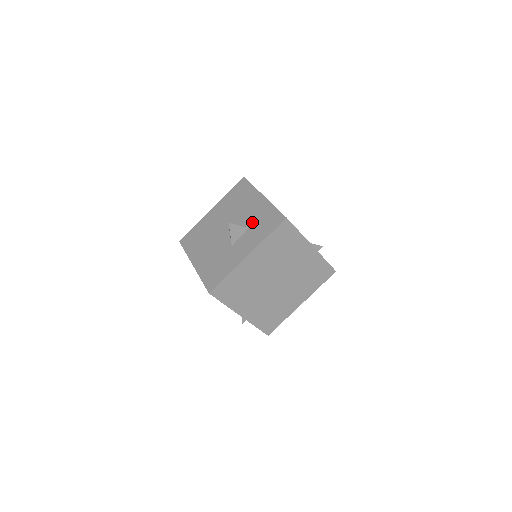
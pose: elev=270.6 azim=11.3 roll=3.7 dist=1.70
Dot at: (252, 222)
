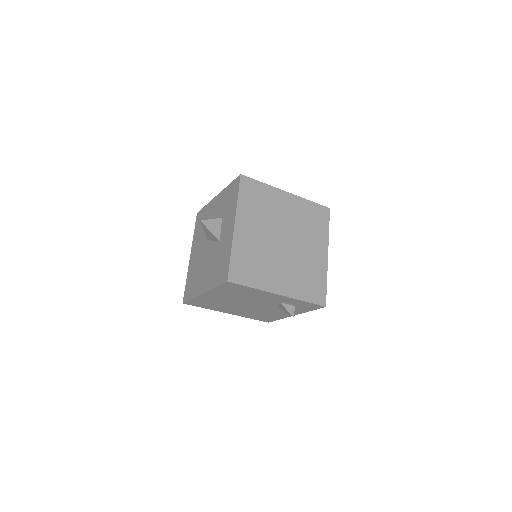
Dot at: (221, 212)
